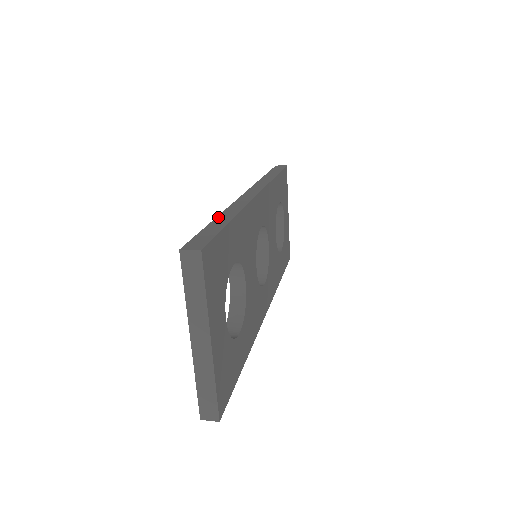
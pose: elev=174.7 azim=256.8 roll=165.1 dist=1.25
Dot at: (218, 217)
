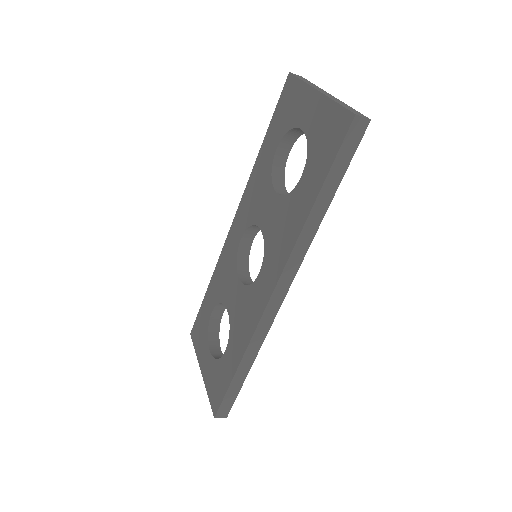
Dot at: (262, 147)
